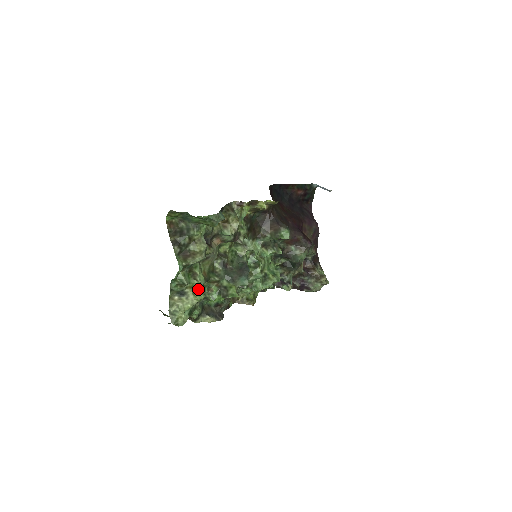
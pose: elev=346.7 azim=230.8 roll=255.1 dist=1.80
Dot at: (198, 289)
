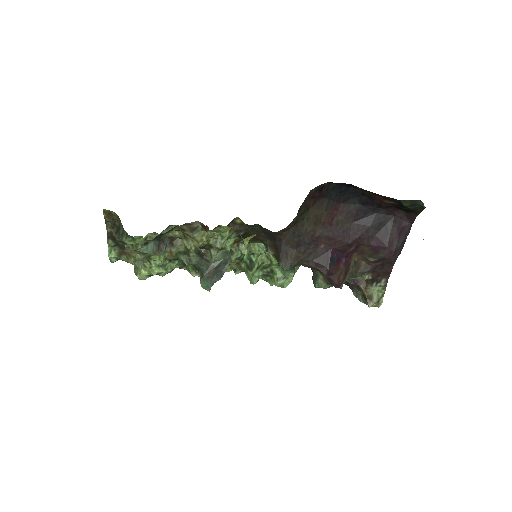
Dot at: occluded
